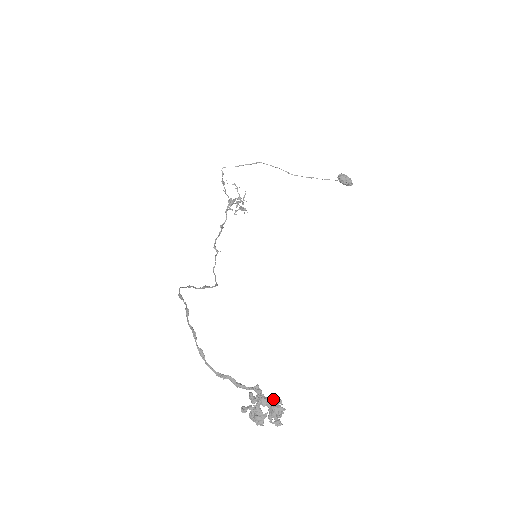
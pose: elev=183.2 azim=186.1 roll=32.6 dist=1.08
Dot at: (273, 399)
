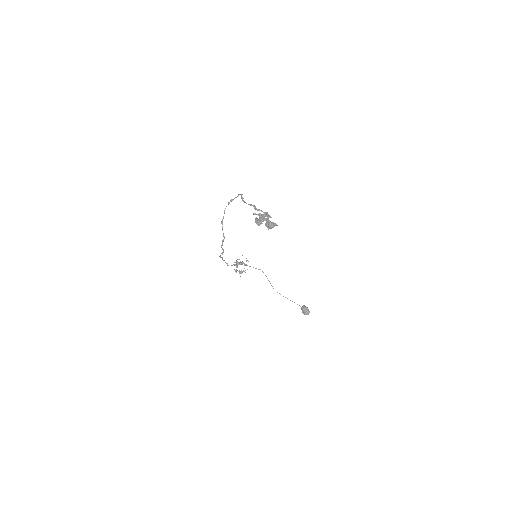
Dot at: (272, 222)
